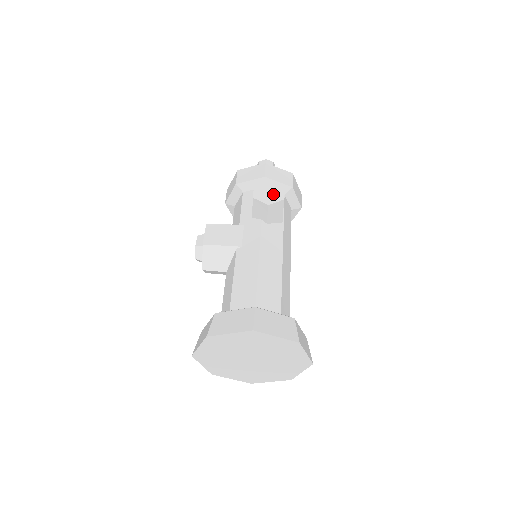
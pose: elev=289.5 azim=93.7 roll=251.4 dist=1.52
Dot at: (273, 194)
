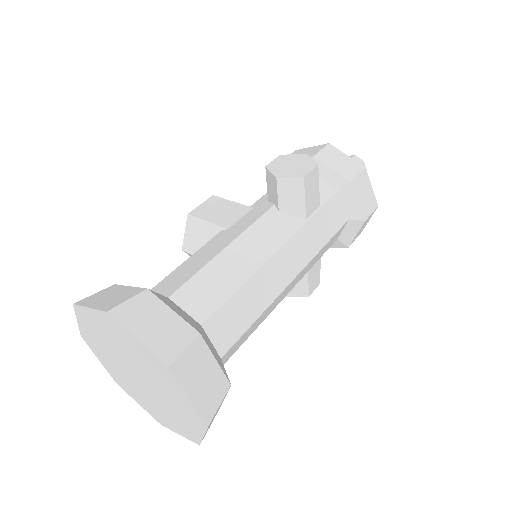
Dot at: (295, 168)
